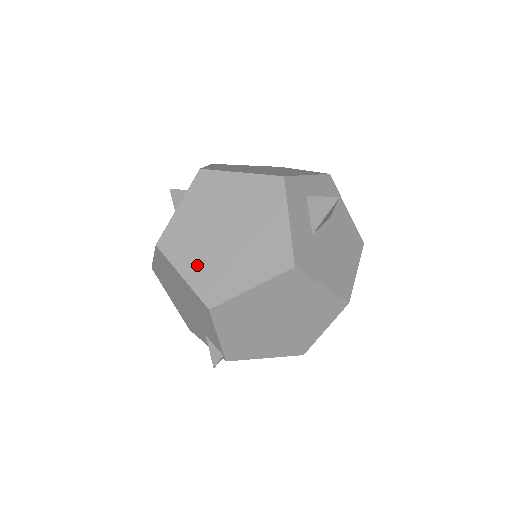
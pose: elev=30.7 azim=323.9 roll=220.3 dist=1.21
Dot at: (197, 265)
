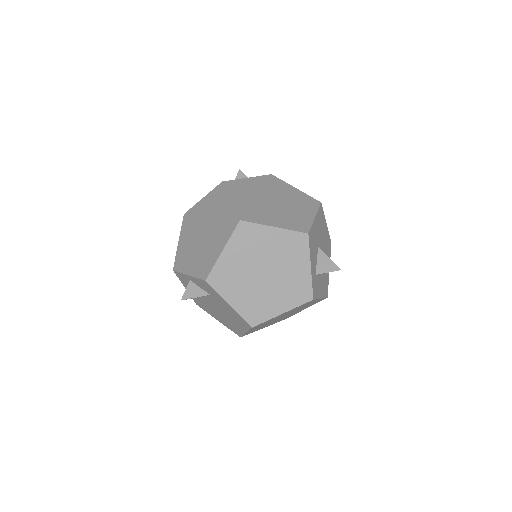
Dot at: occluded
